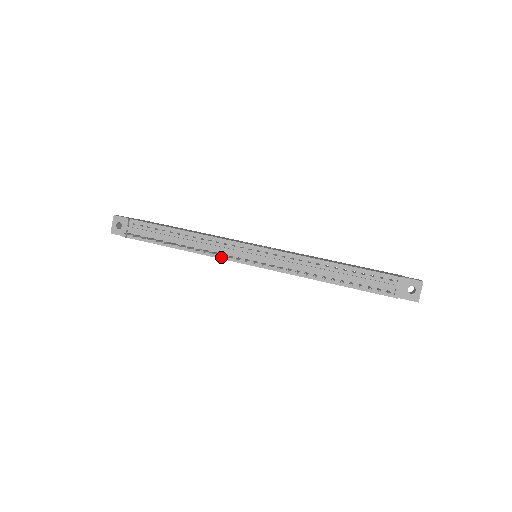
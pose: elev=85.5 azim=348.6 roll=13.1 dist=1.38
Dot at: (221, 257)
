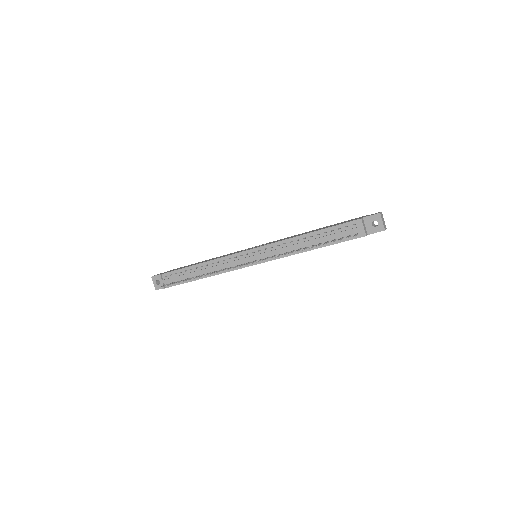
Dot at: (231, 270)
